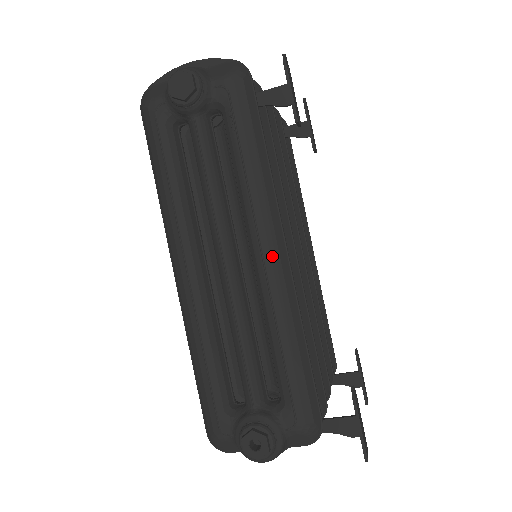
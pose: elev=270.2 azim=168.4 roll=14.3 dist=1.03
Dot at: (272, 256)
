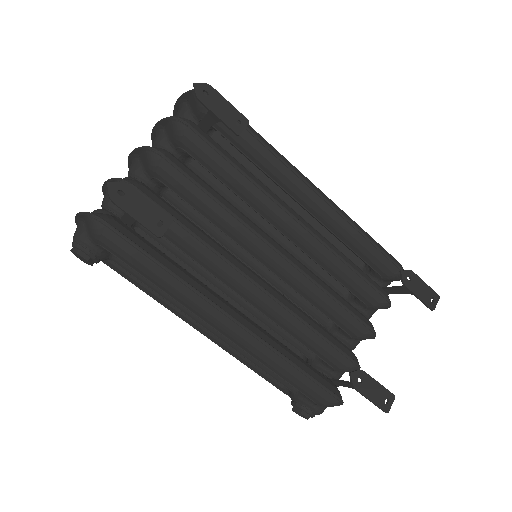
Dot at: (224, 331)
